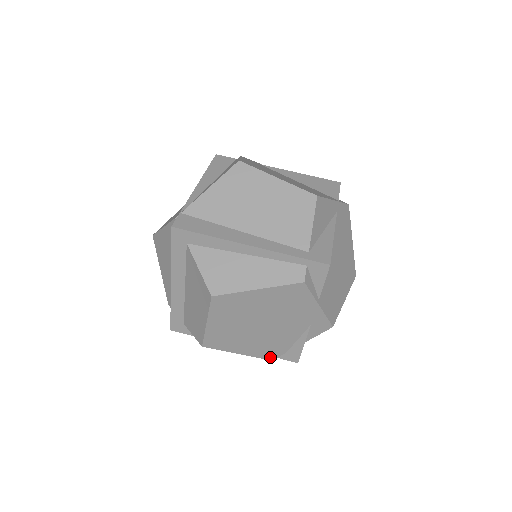
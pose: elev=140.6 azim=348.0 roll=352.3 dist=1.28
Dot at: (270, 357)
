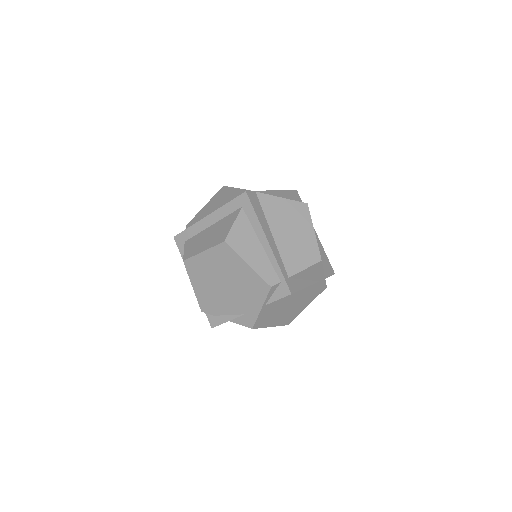
Dot at: (203, 308)
